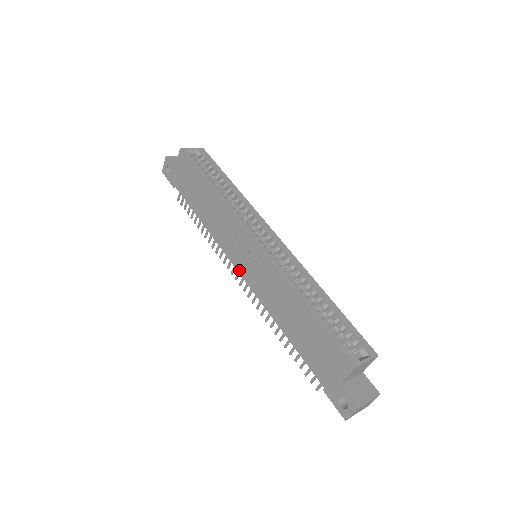
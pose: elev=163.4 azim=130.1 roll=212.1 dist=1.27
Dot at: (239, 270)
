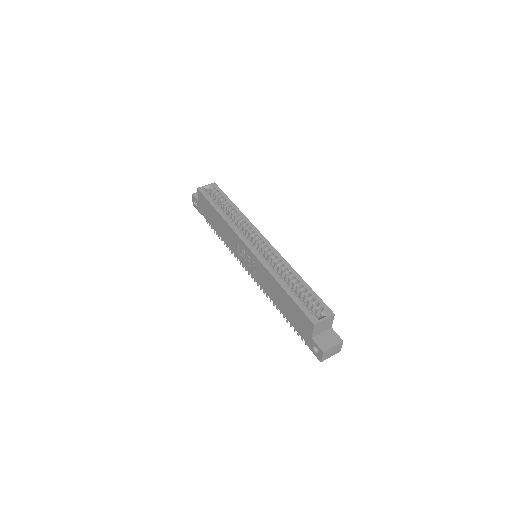
Dot at: (246, 268)
